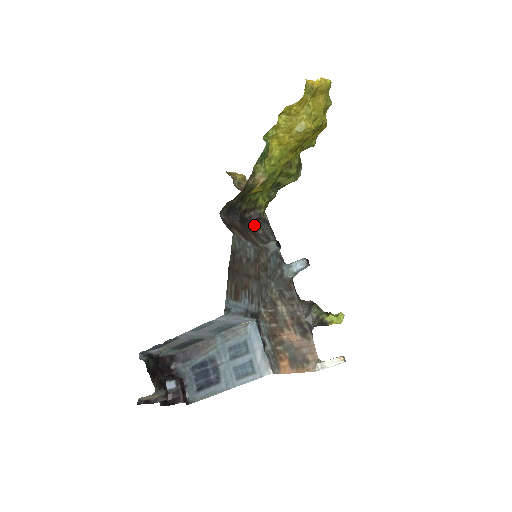
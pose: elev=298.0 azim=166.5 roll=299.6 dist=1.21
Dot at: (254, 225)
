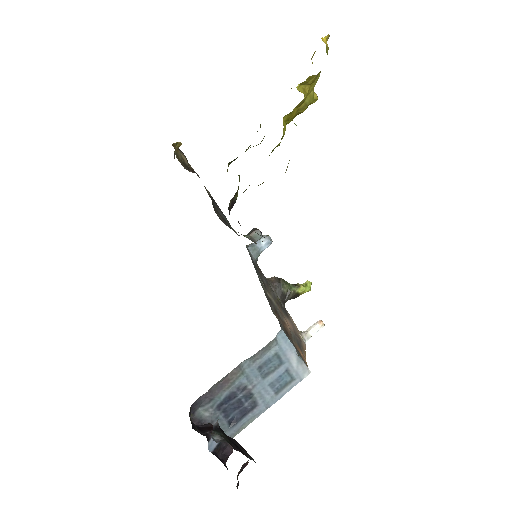
Dot at: occluded
